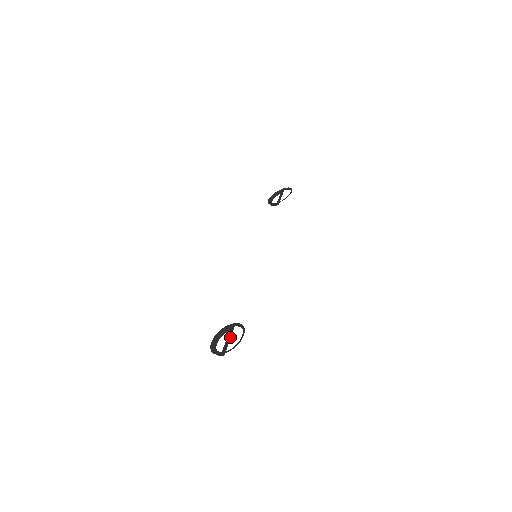
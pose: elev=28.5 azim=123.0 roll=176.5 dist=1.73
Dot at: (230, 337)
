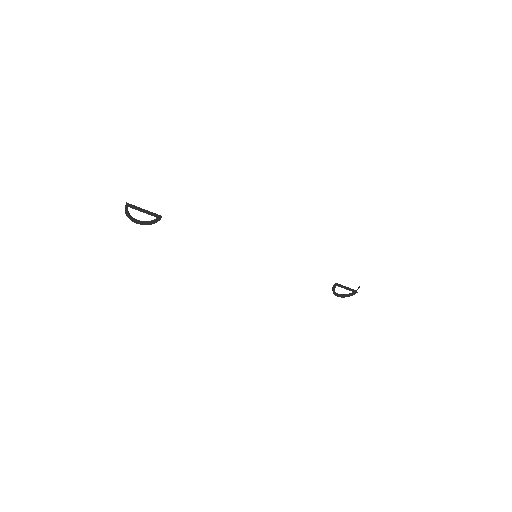
Dot at: (149, 212)
